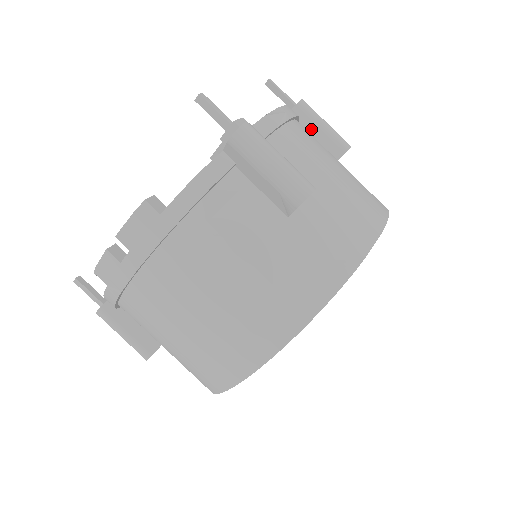
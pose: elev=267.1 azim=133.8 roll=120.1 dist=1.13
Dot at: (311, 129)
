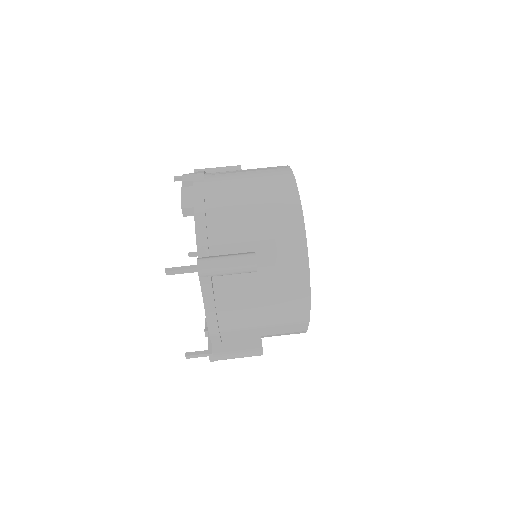
Dot at: occluded
